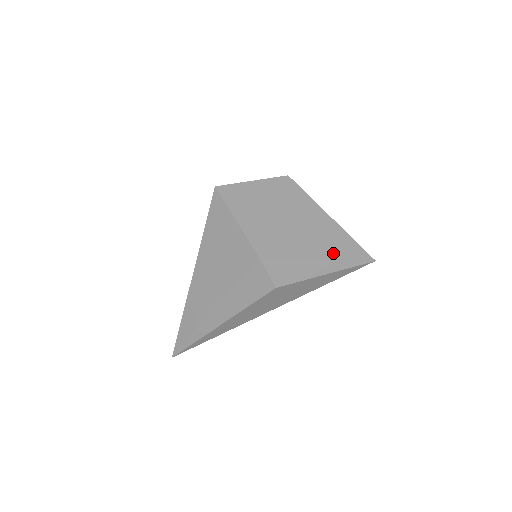
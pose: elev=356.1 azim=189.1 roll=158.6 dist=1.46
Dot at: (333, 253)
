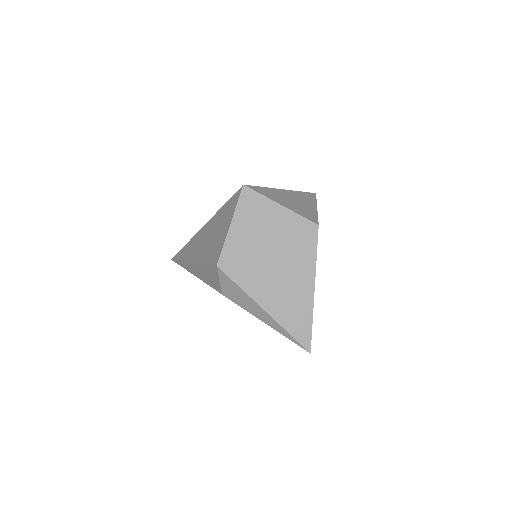
Dot at: (280, 315)
